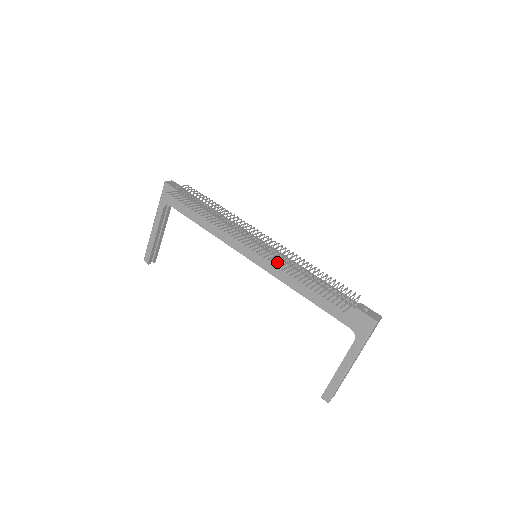
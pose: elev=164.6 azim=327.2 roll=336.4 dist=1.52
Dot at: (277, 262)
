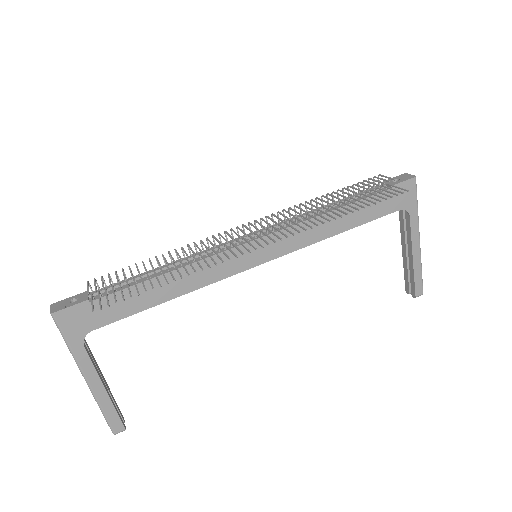
Dot at: (289, 233)
